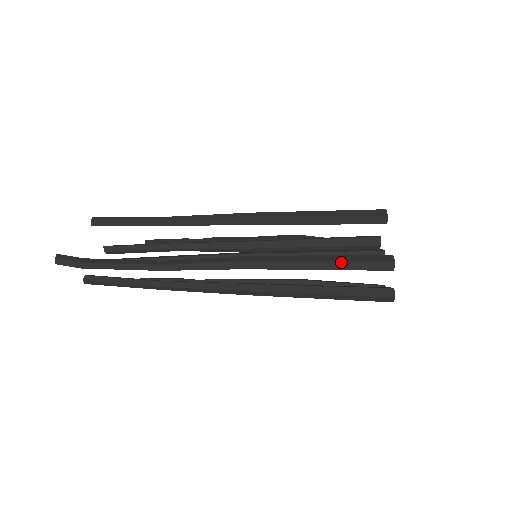
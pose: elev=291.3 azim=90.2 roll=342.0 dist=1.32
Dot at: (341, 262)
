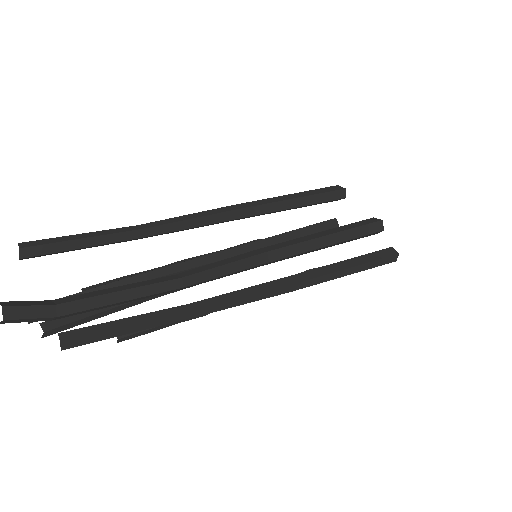
Dot at: (348, 230)
